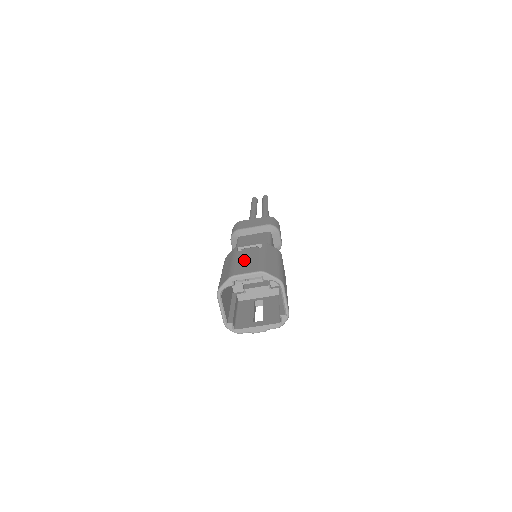
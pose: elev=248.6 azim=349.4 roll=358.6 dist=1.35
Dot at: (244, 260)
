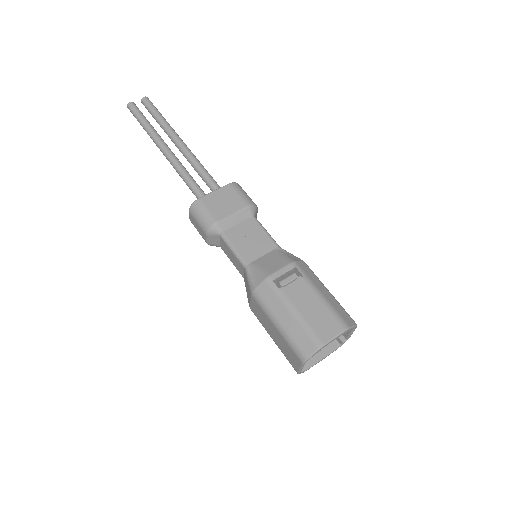
Dot at: (308, 310)
